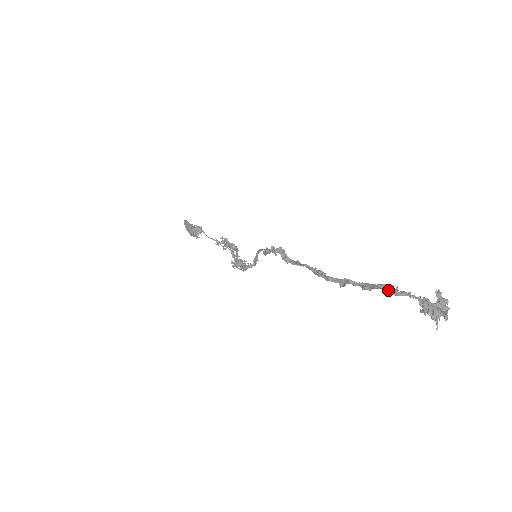
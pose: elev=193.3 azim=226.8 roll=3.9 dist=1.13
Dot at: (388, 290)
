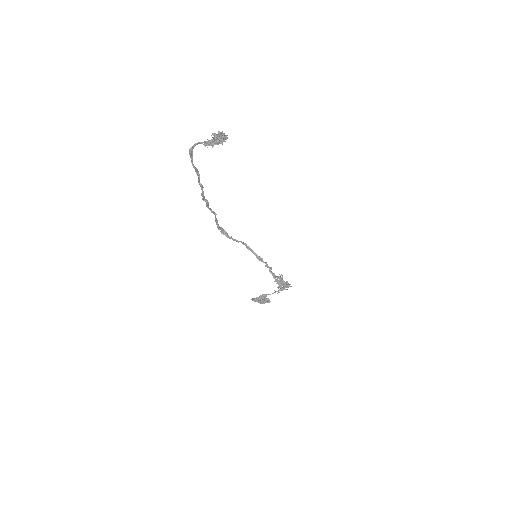
Dot at: occluded
